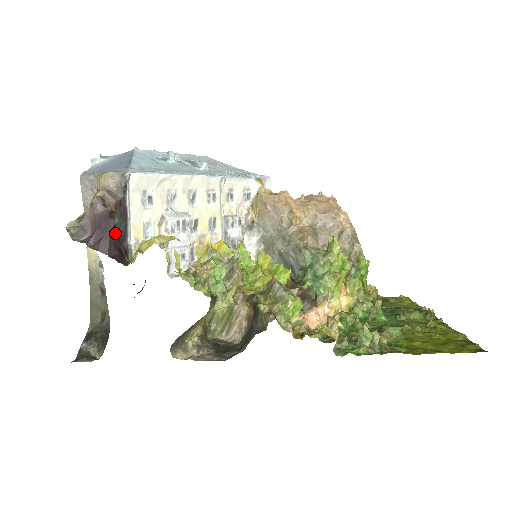
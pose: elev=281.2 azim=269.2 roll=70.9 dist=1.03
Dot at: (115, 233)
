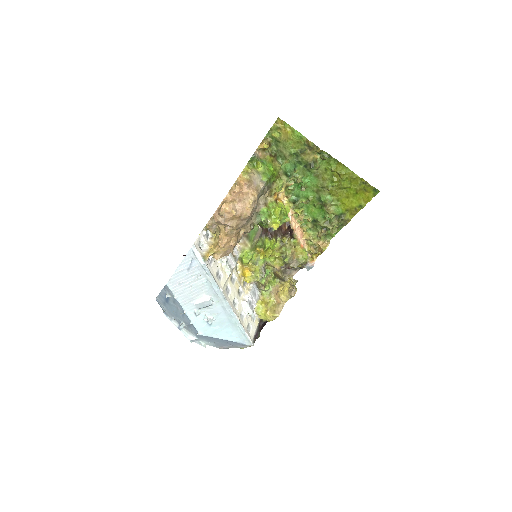
Dot at: (259, 330)
